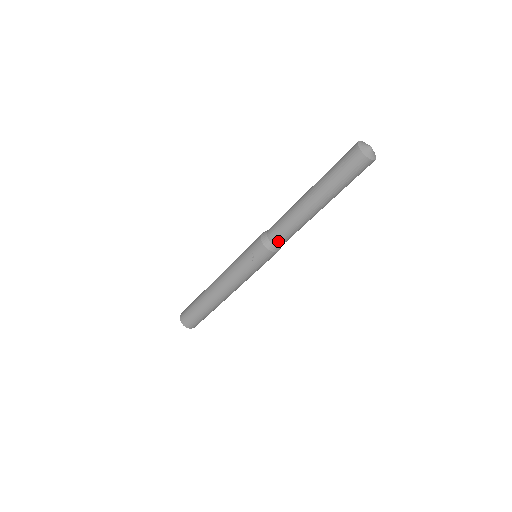
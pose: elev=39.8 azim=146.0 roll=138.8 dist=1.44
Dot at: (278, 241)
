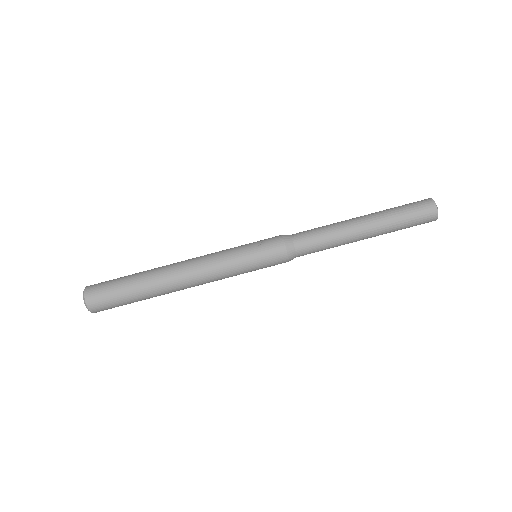
Dot at: (300, 240)
